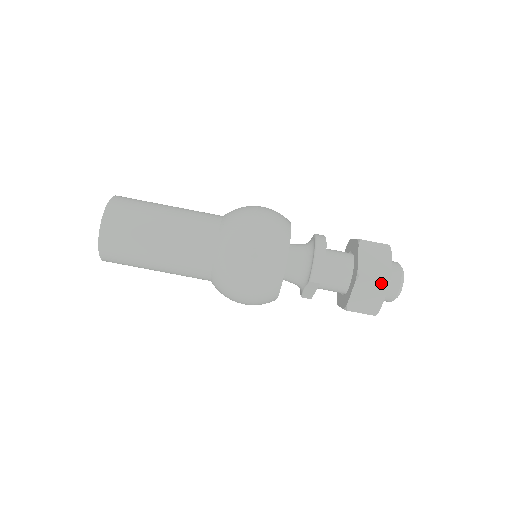
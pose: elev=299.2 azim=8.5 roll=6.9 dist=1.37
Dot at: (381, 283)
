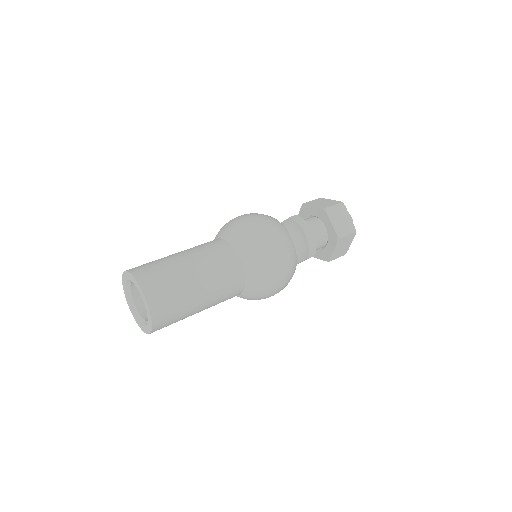
Dot at: (351, 235)
